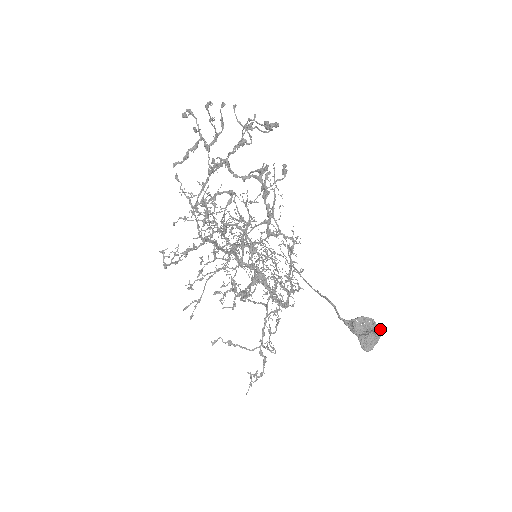
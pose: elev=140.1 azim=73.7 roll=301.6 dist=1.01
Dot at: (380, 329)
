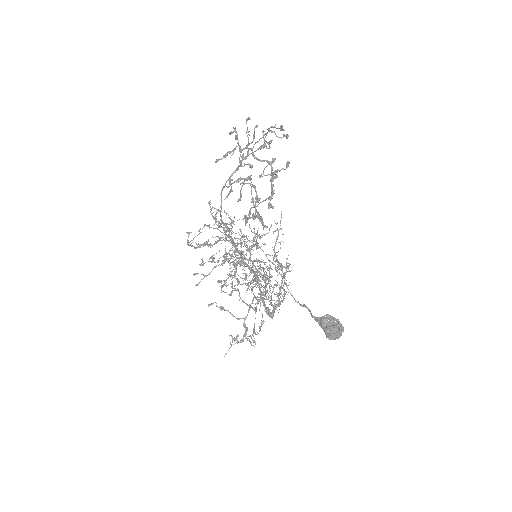
Dot at: (343, 327)
